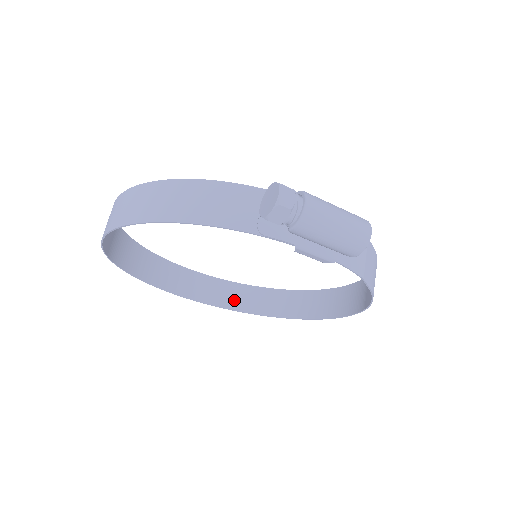
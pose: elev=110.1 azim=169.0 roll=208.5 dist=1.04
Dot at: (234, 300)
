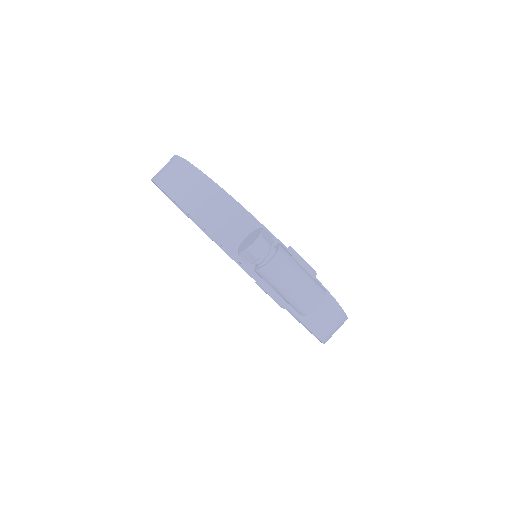
Dot at: occluded
